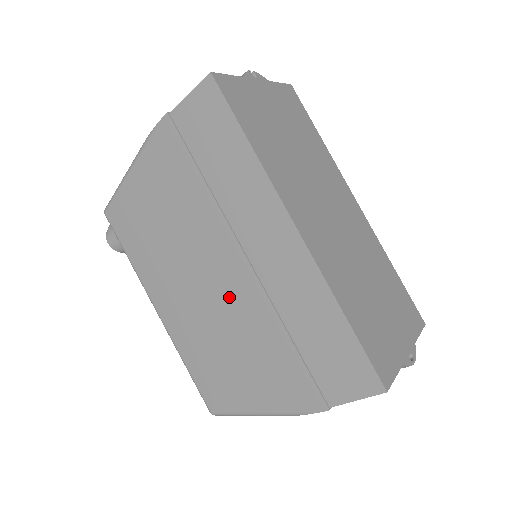
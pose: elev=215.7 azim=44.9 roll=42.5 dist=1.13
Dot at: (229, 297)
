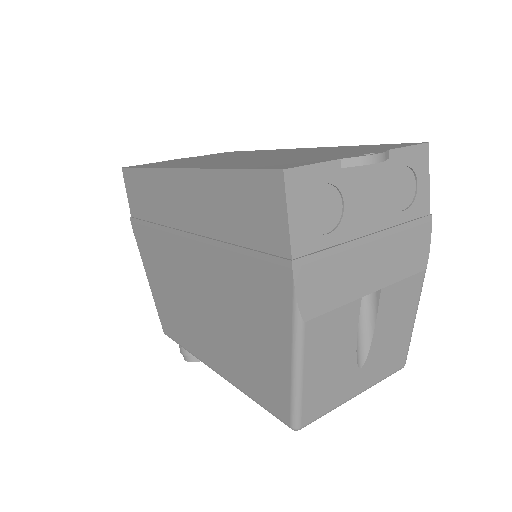
Dot at: (206, 279)
